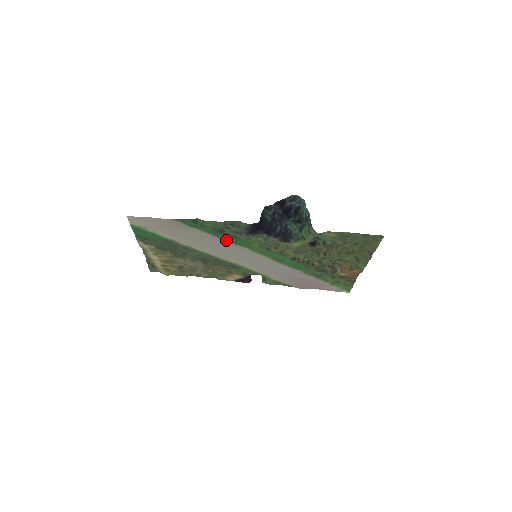
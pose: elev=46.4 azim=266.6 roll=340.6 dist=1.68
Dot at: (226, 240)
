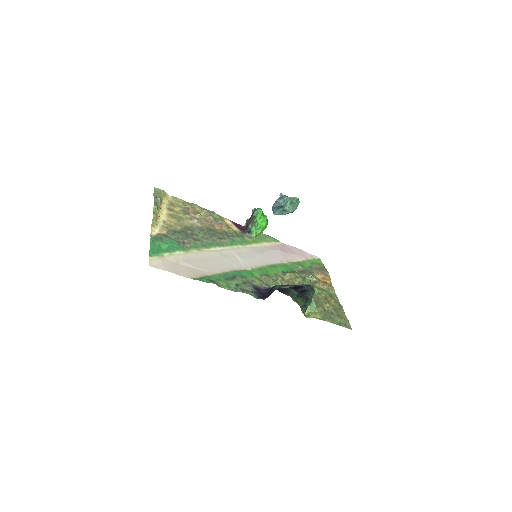
Dot at: (234, 271)
